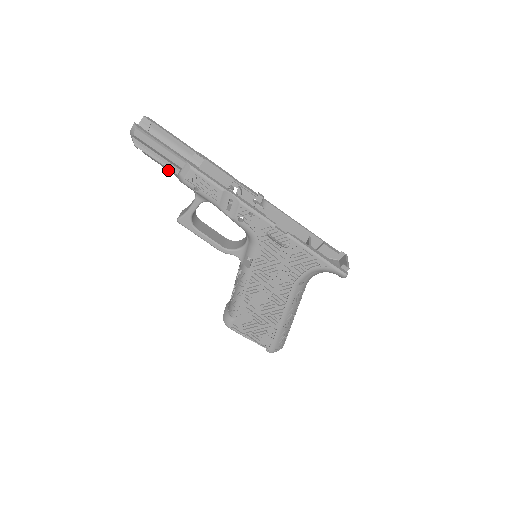
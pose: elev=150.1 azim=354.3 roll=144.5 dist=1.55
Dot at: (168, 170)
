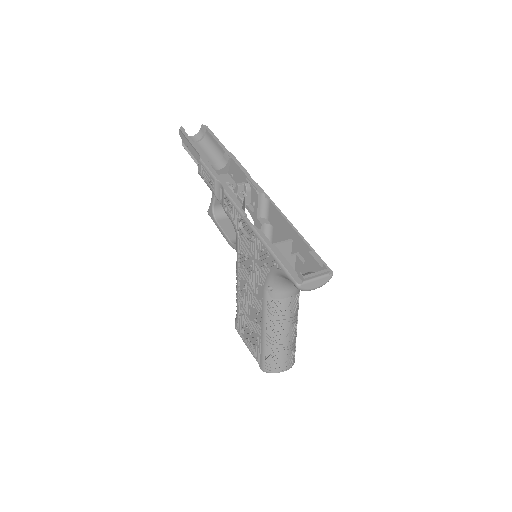
Dot at: occluded
